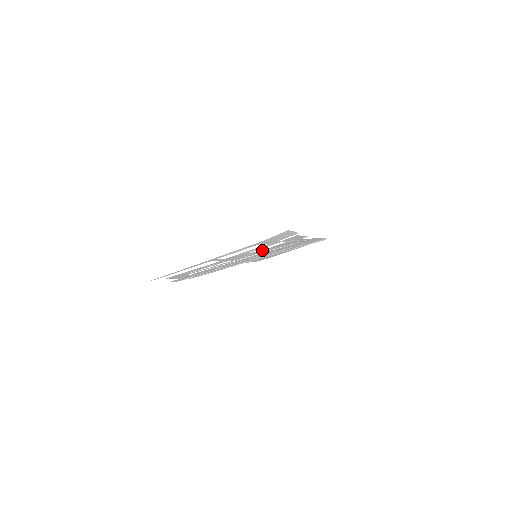
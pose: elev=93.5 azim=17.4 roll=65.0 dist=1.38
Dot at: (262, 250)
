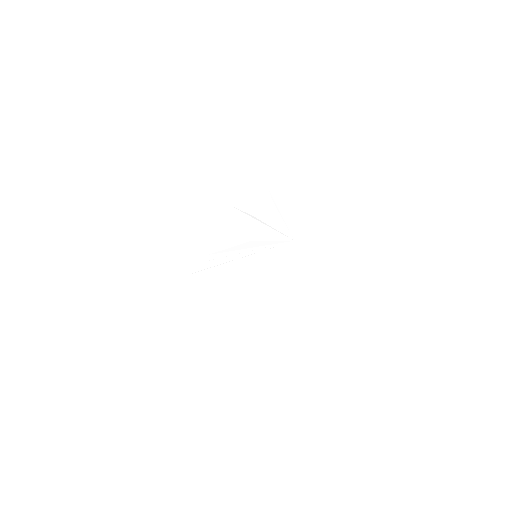
Dot at: (258, 215)
